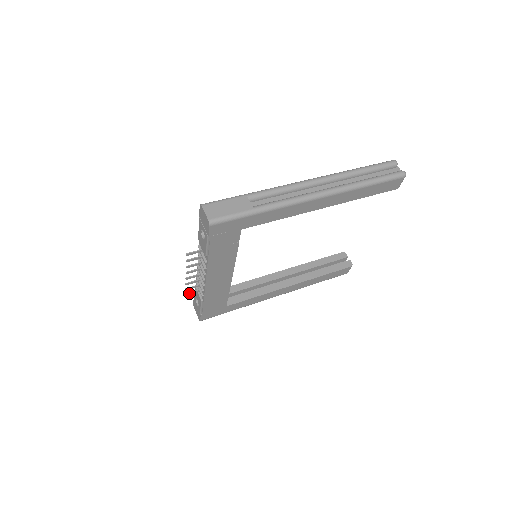
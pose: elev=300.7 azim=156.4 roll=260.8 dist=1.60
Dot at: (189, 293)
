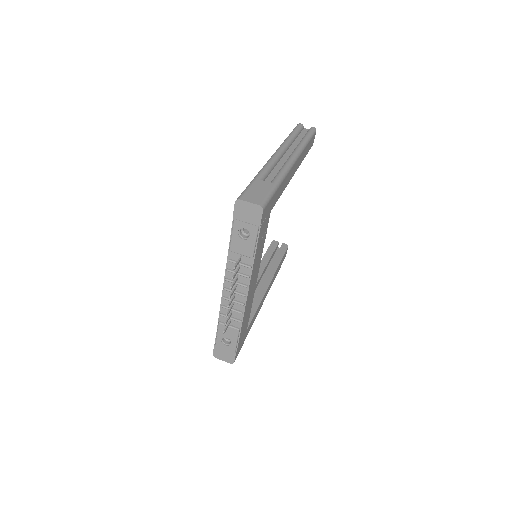
Dot at: (225, 329)
